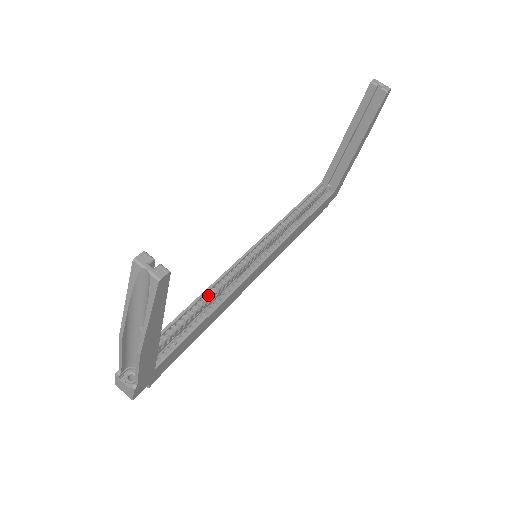
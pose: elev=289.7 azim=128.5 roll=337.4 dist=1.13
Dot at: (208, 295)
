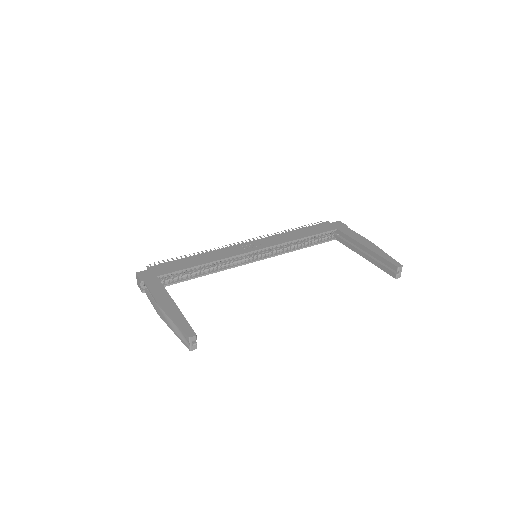
Dot at: (214, 263)
